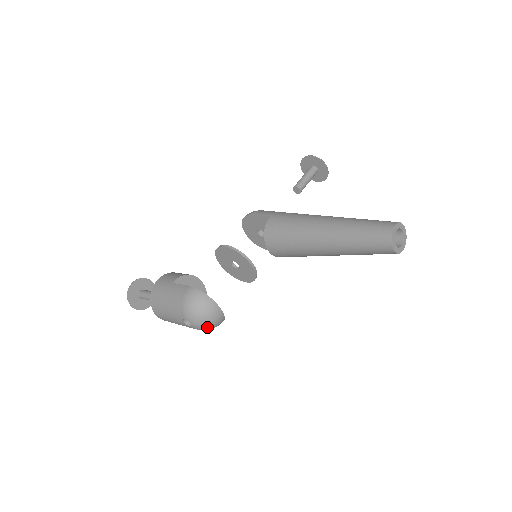
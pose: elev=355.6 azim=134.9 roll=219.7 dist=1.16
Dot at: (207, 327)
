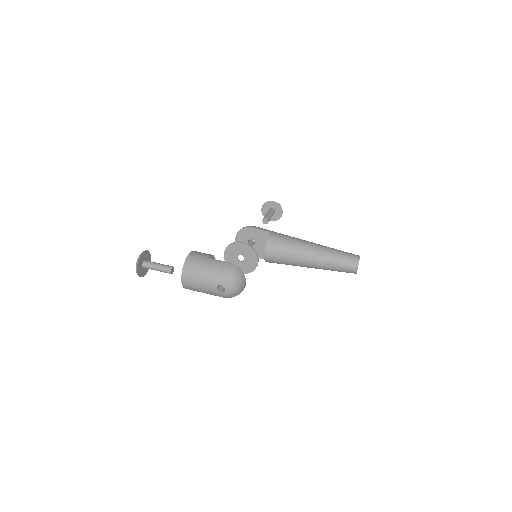
Dot at: (233, 295)
